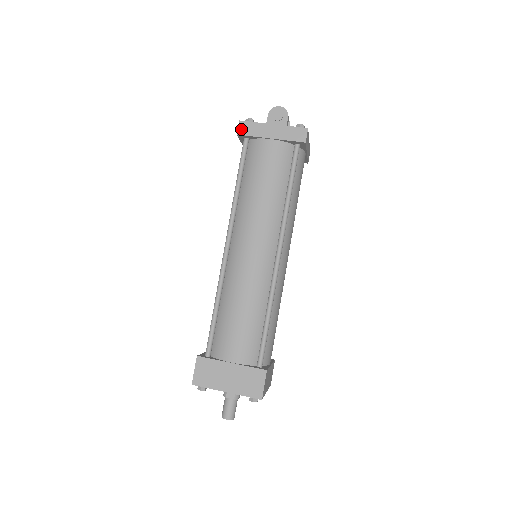
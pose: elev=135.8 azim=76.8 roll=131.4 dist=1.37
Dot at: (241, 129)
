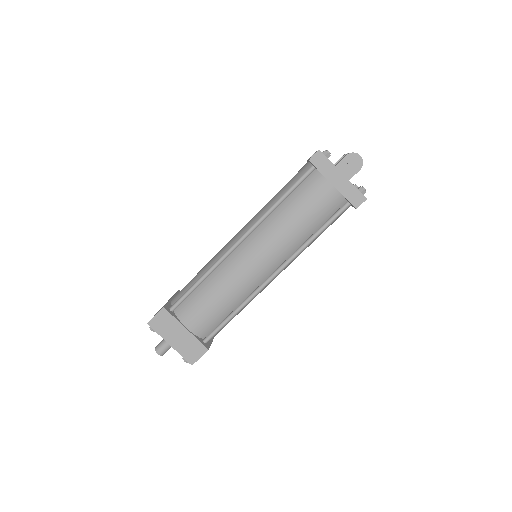
Dot at: (315, 158)
